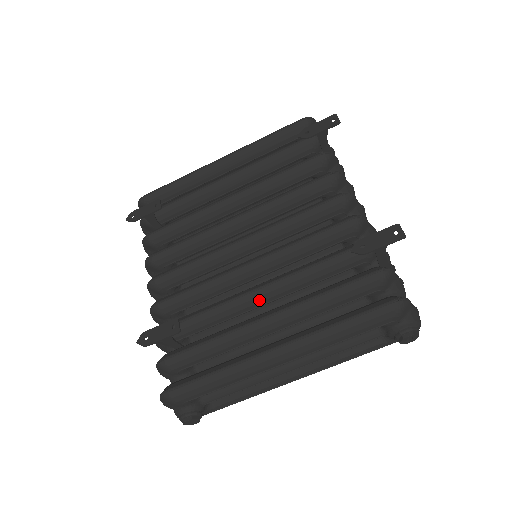
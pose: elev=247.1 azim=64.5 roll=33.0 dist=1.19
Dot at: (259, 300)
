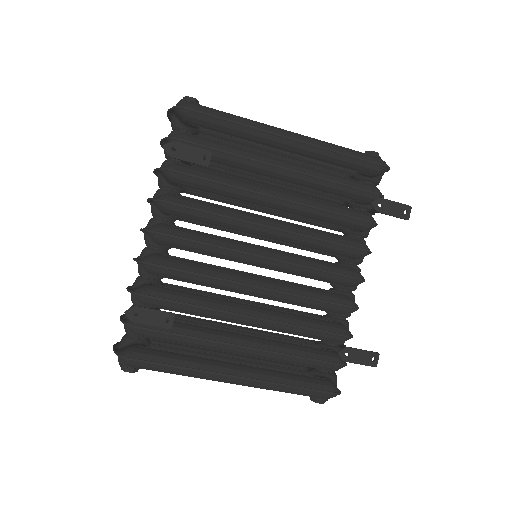
Dot at: (244, 323)
